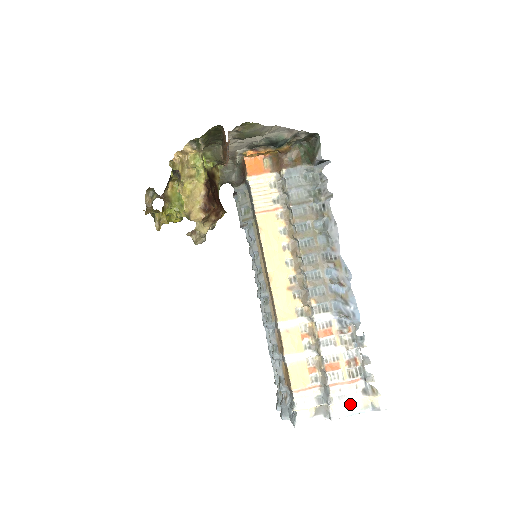
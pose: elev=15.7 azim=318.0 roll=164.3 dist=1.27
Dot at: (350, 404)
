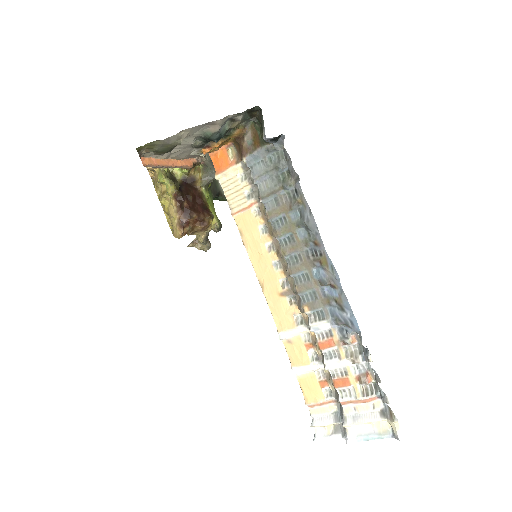
Dot at: (366, 427)
